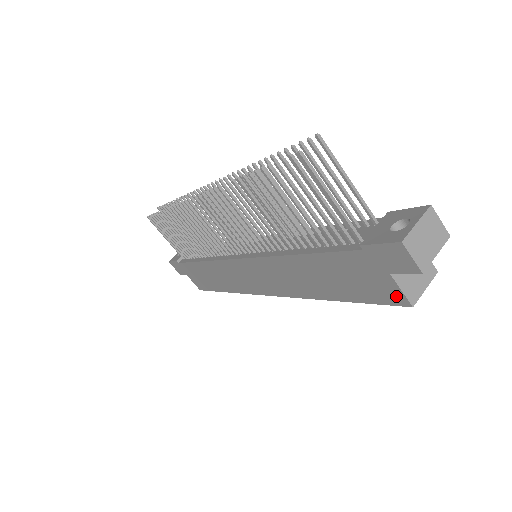
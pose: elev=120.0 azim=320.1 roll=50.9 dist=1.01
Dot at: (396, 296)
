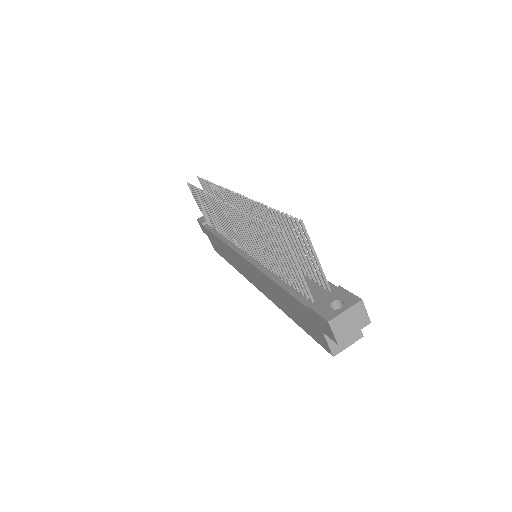
Dot at: (325, 345)
